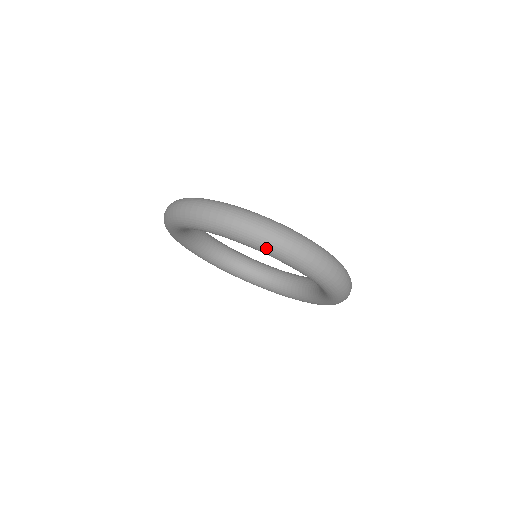
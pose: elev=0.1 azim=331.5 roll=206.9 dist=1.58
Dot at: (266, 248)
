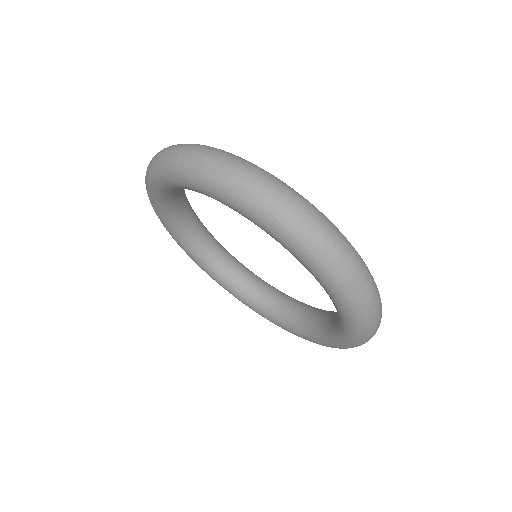
Dot at: (283, 231)
